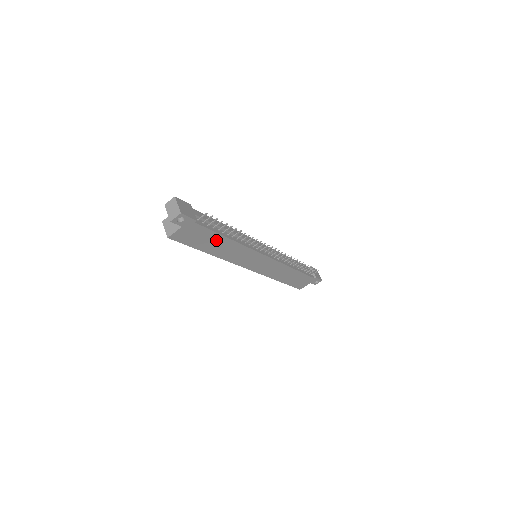
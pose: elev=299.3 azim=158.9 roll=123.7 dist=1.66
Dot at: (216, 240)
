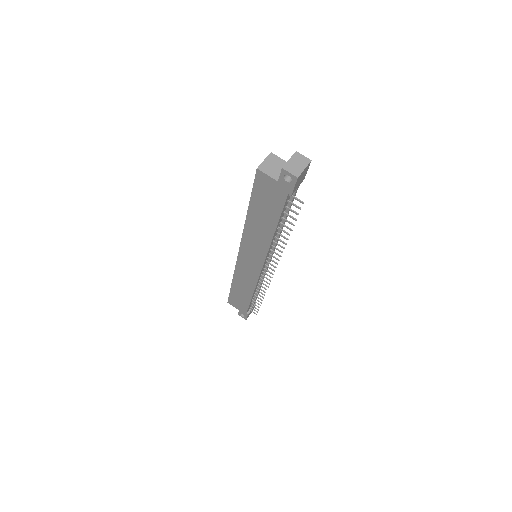
Dot at: (269, 218)
